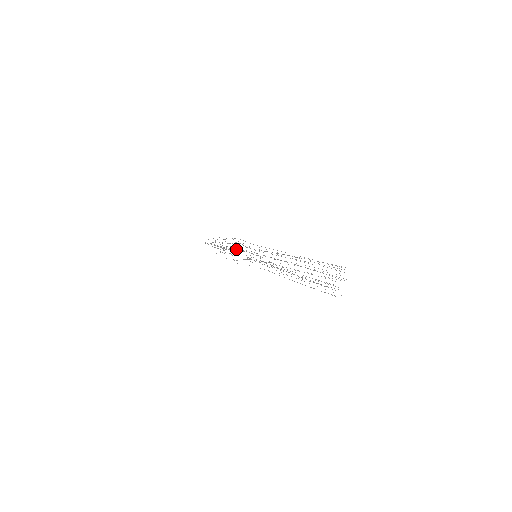
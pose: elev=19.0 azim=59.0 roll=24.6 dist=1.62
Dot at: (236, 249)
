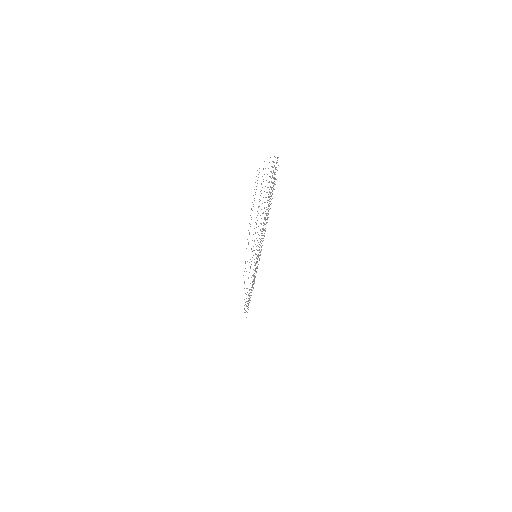
Dot at: (245, 268)
